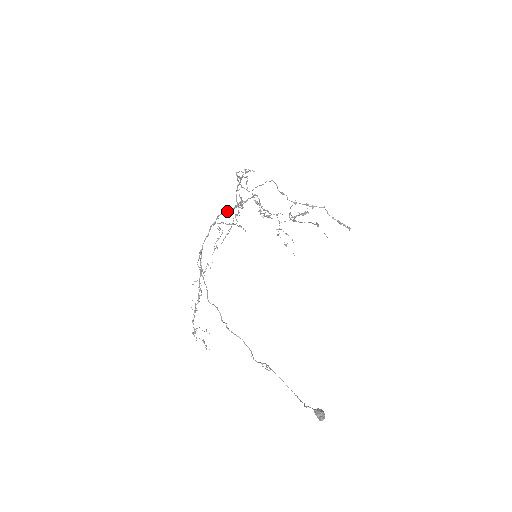
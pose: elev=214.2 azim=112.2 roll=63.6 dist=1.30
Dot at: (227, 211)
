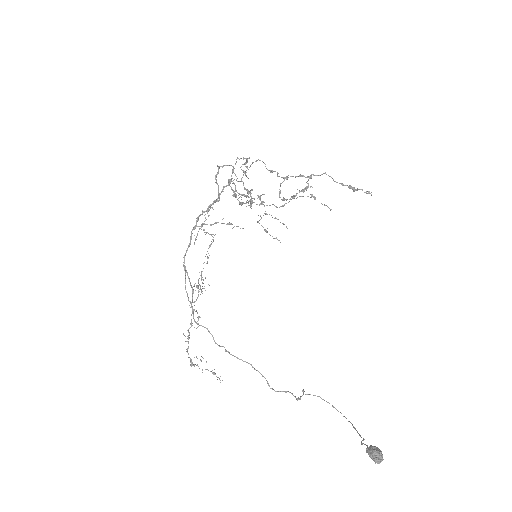
Dot at: occluded
